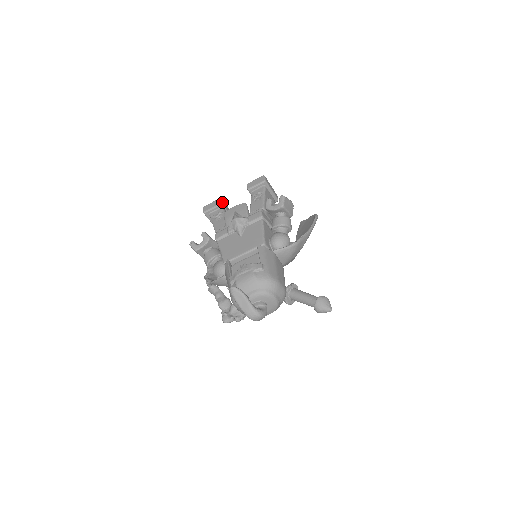
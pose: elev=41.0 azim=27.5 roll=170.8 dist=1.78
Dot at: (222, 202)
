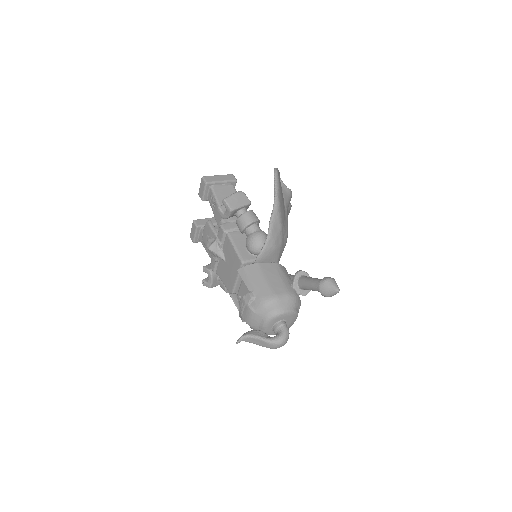
Dot at: (197, 224)
